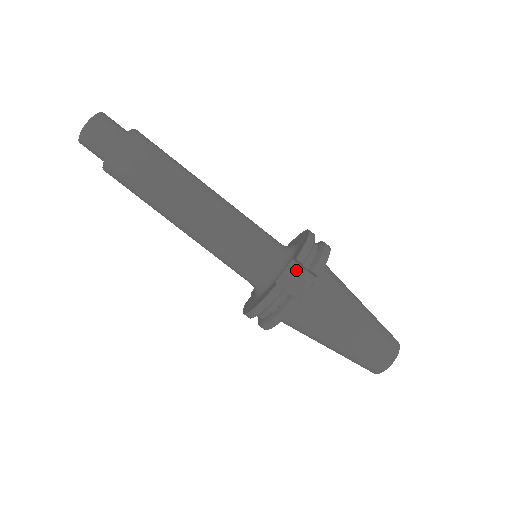
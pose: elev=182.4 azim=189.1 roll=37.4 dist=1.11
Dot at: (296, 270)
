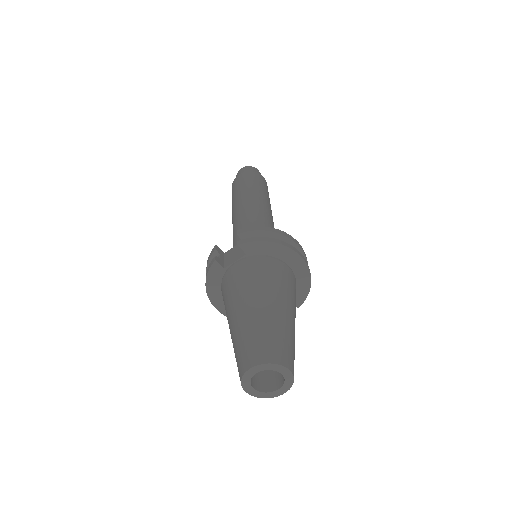
Dot at: occluded
